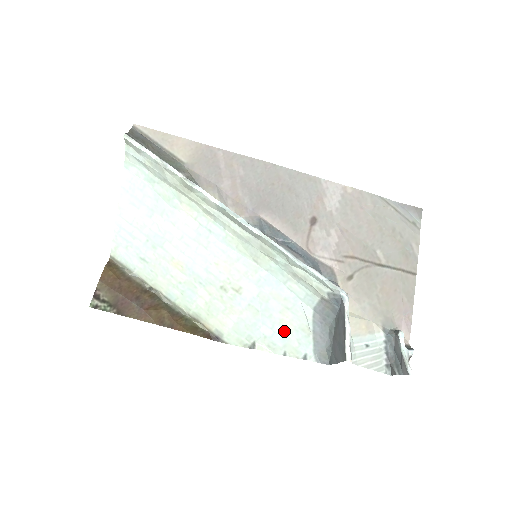
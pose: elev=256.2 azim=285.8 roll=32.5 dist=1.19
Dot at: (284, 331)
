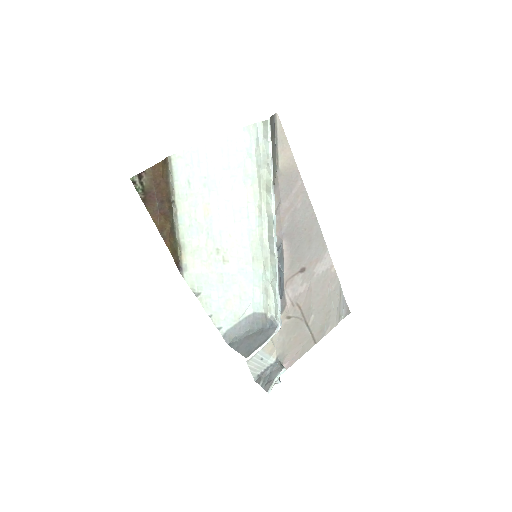
Dot at: (224, 305)
